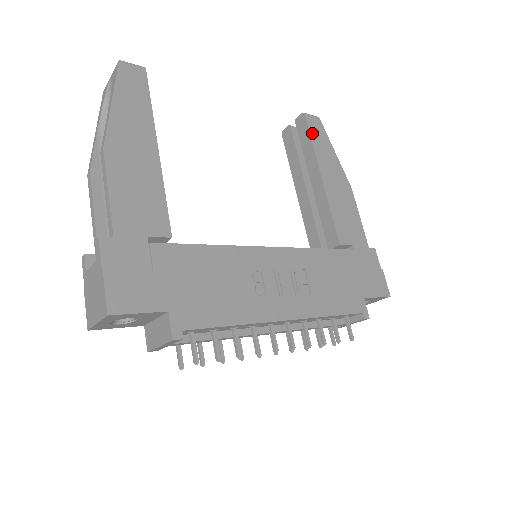
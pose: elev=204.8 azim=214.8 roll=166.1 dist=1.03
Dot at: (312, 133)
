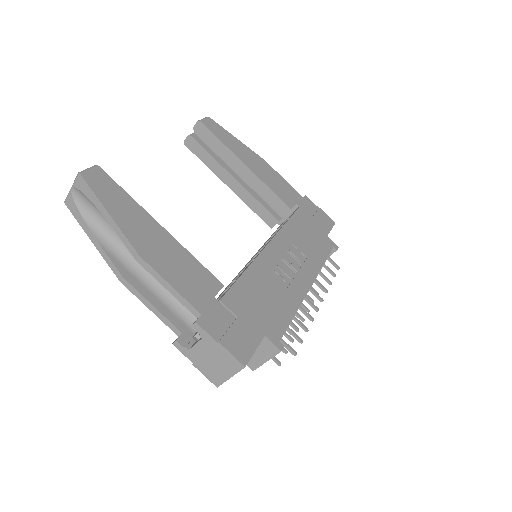
Dot at: (216, 134)
